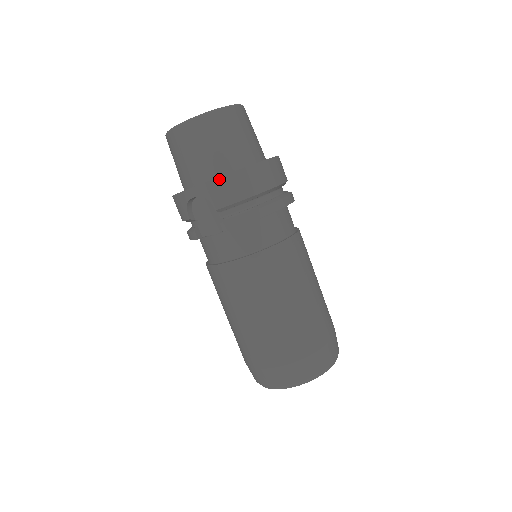
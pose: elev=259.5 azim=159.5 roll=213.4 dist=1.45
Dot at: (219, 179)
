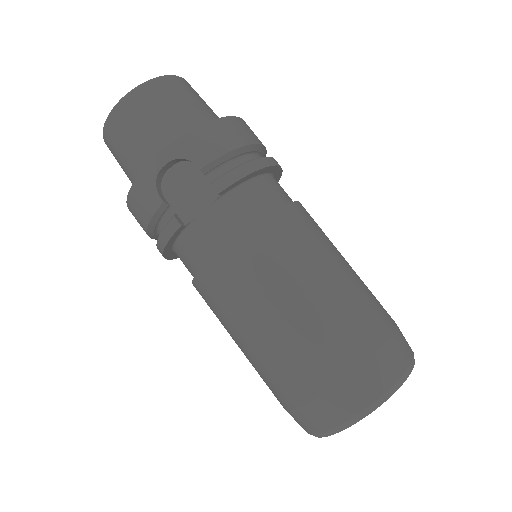
Dot at: (195, 131)
